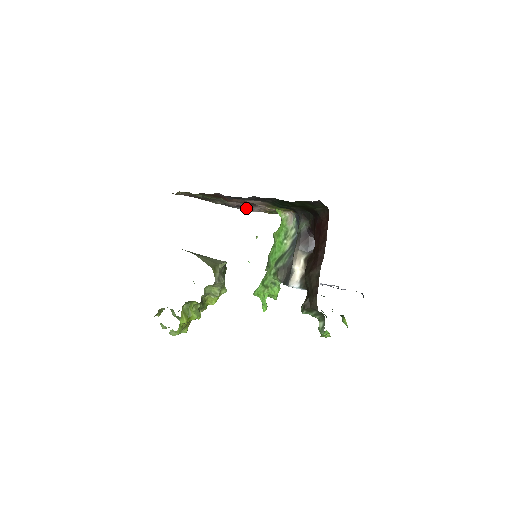
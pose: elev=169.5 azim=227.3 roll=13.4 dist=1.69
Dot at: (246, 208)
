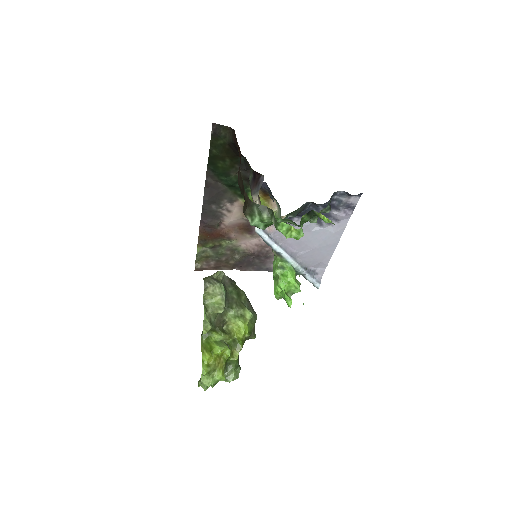
Dot at: occluded
